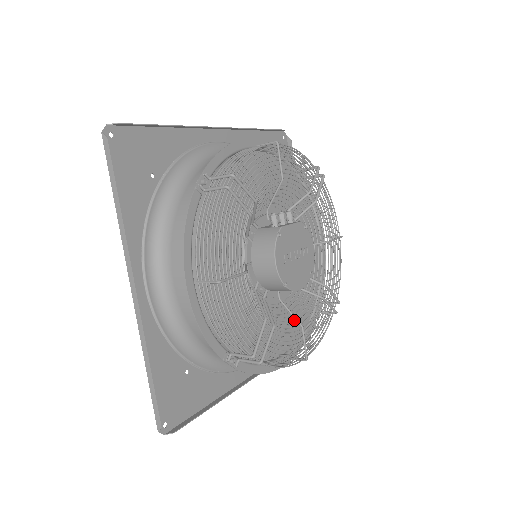
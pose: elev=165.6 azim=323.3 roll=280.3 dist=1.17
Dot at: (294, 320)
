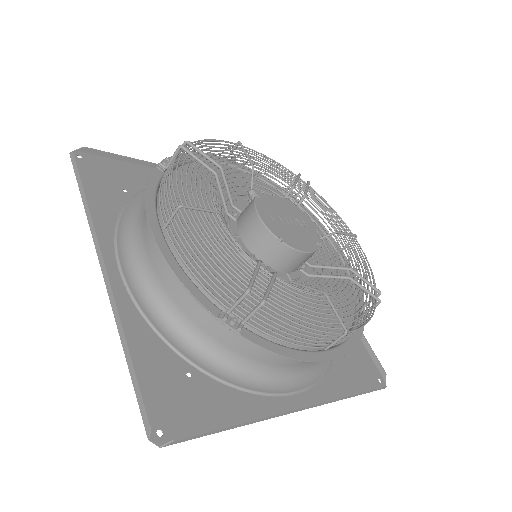
Dot at: (326, 316)
